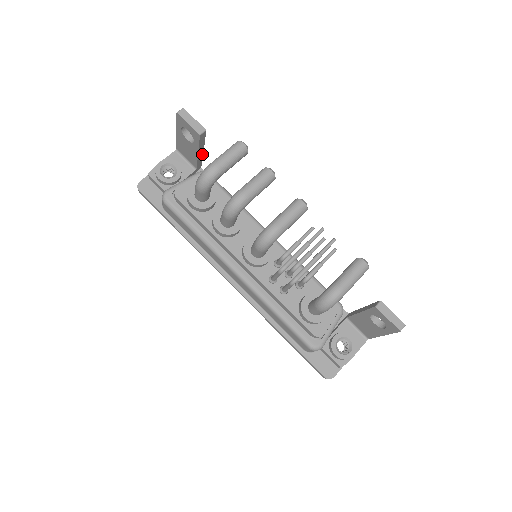
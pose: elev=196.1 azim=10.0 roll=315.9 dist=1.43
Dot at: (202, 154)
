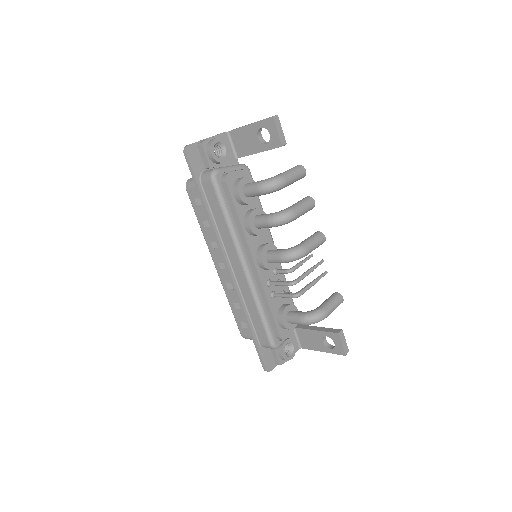
Dot at: occluded
